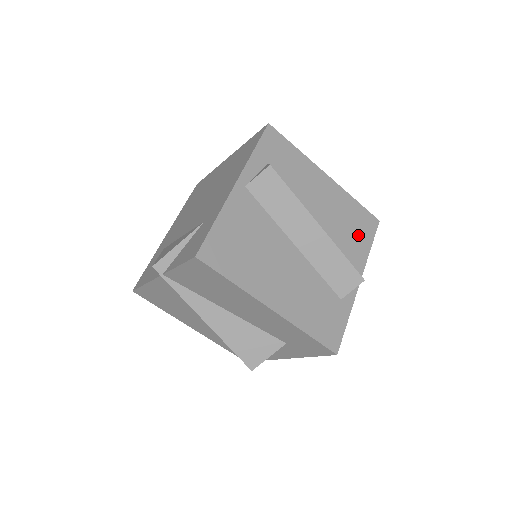
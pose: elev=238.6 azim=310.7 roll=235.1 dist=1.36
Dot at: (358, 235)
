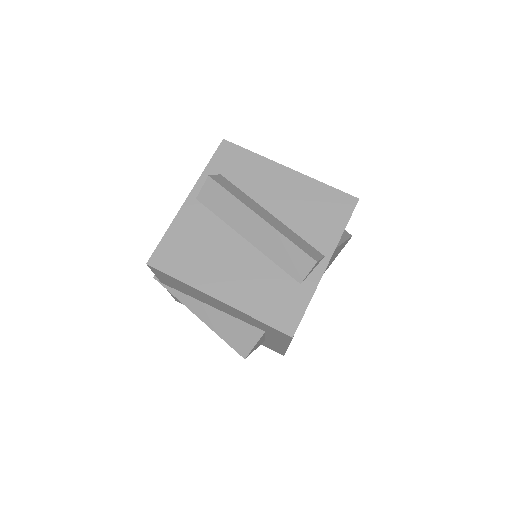
Dot at: (327, 218)
